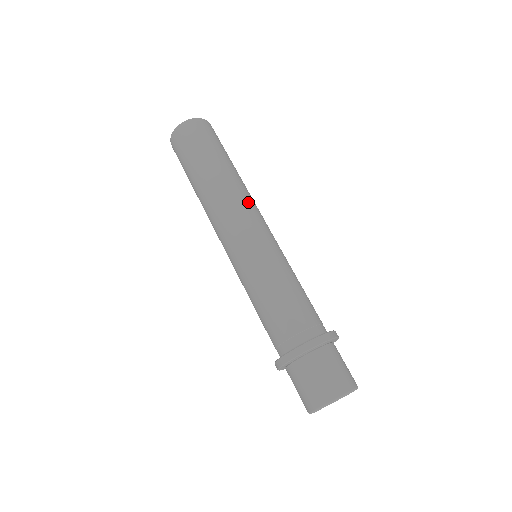
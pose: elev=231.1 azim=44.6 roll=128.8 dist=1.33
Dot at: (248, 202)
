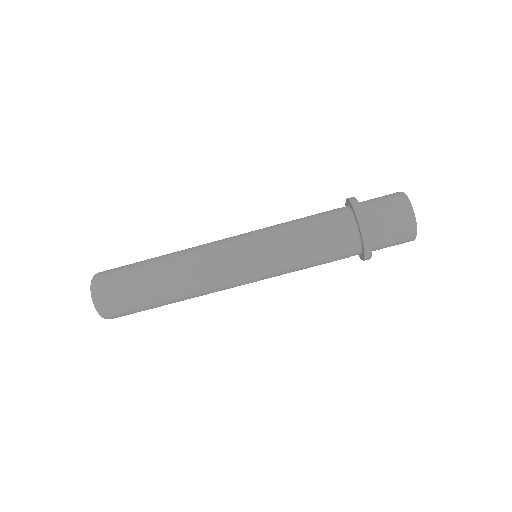
Dot at: (202, 254)
